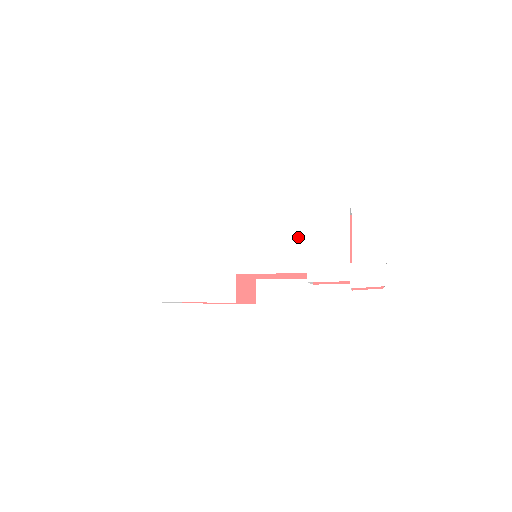
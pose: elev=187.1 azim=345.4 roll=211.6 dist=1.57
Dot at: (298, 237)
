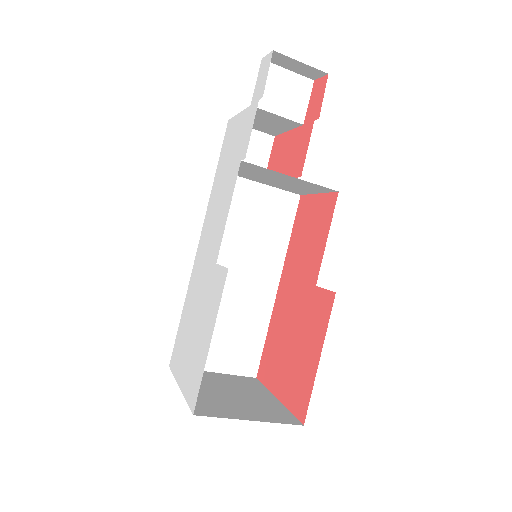
Dot at: (223, 178)
